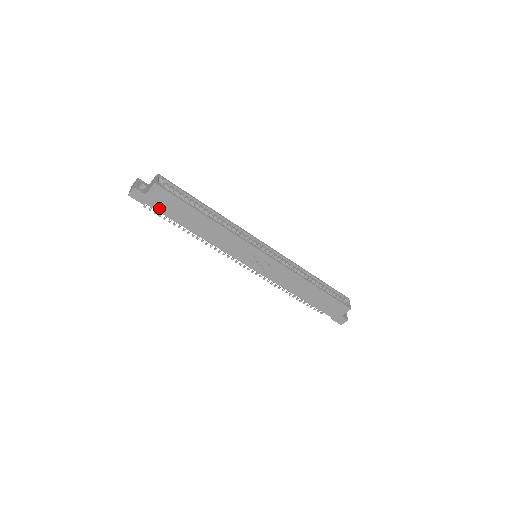
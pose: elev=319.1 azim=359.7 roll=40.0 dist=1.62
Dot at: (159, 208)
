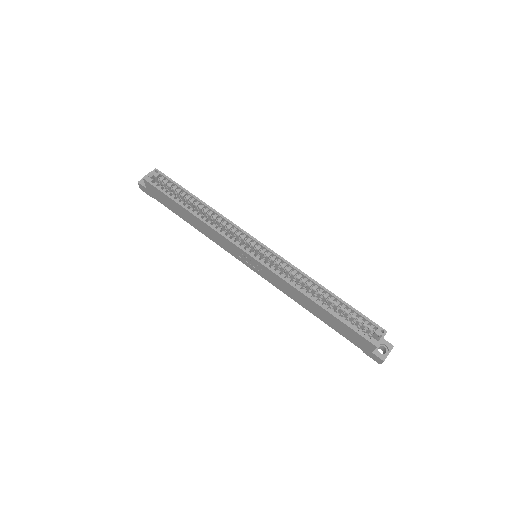
Dot at: (160, 201)
